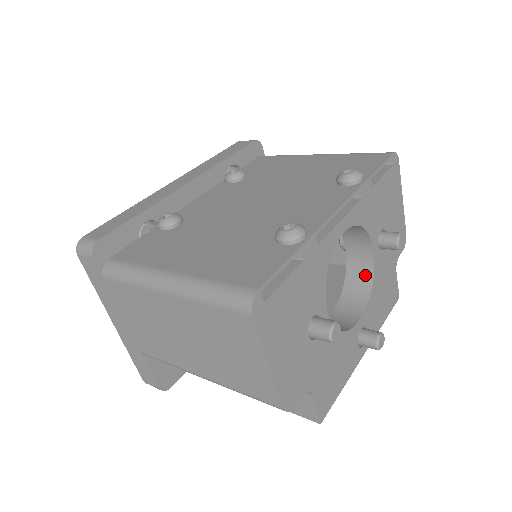
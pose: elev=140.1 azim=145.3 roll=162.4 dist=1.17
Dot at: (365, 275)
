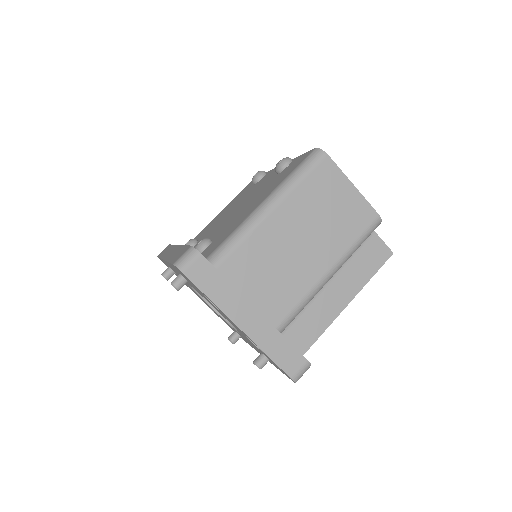
Dot at: occluded
